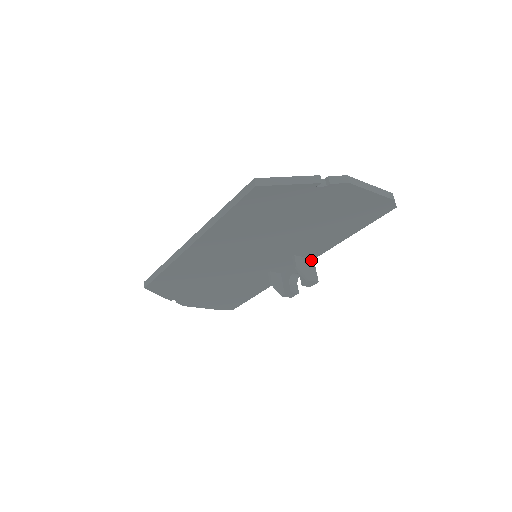
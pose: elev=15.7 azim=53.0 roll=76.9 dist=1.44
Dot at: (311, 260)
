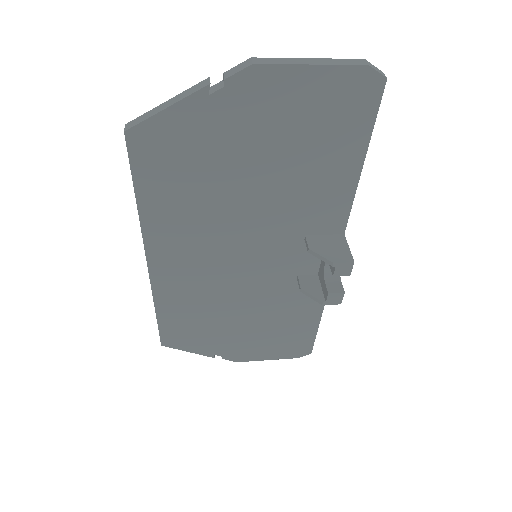
Dot at: (339, 236)
